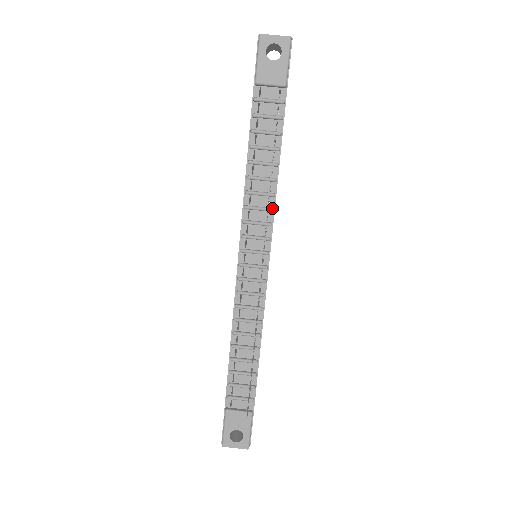
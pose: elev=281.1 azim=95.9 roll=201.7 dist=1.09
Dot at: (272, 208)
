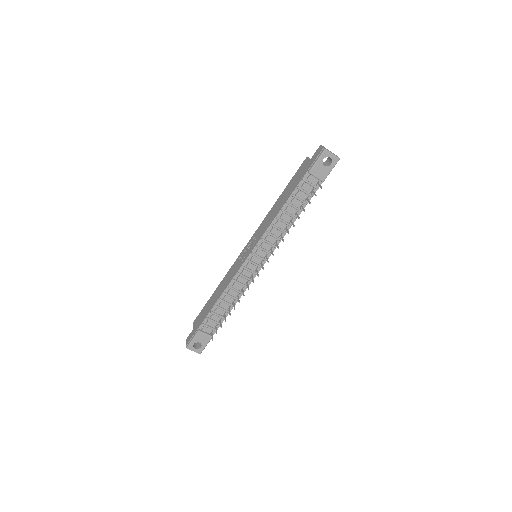
Dot at: (281, 239)
